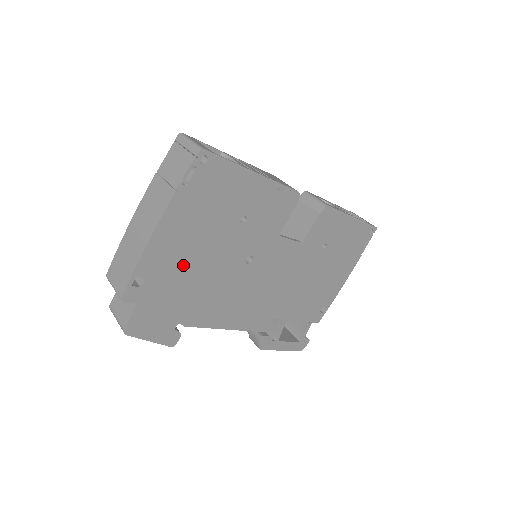
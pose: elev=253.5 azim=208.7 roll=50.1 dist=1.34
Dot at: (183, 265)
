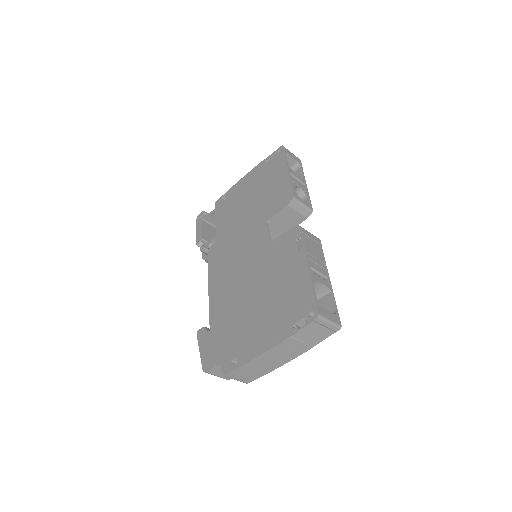
Dot at: occluded
